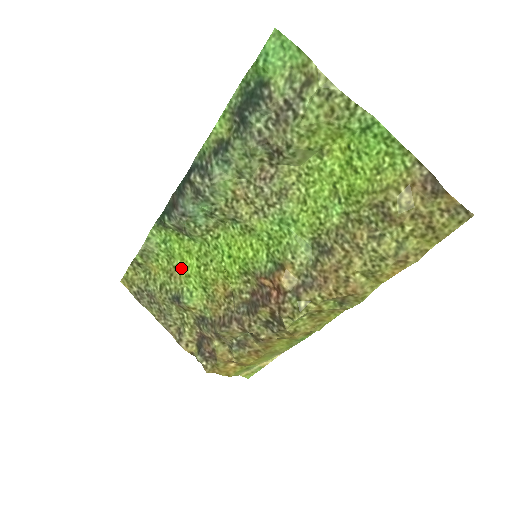
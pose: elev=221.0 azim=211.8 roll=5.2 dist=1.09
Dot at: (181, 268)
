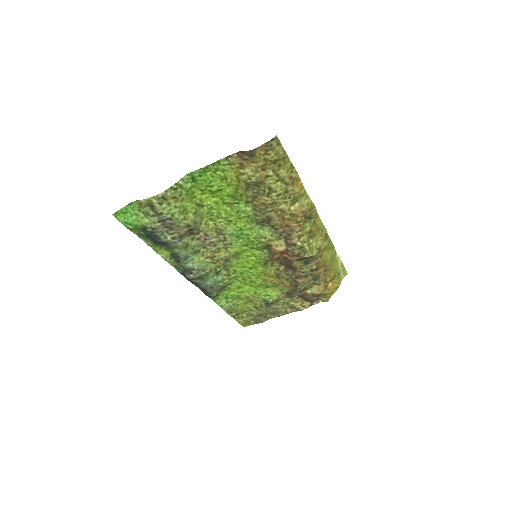
Dot at: (248, 295)
